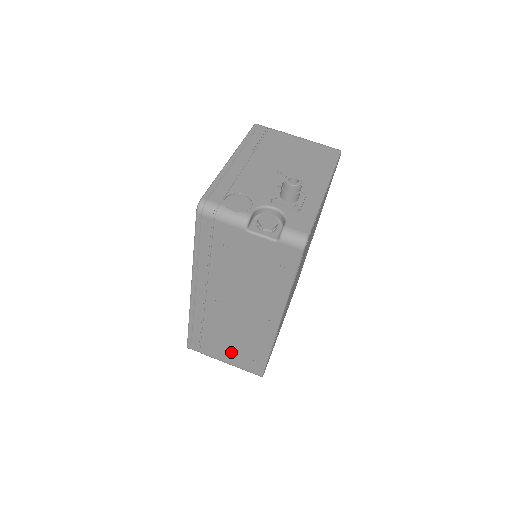
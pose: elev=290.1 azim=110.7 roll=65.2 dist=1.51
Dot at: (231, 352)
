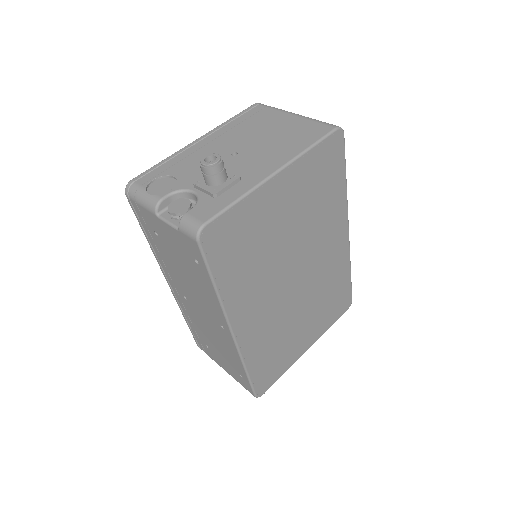
Dot at: (222, 360)
